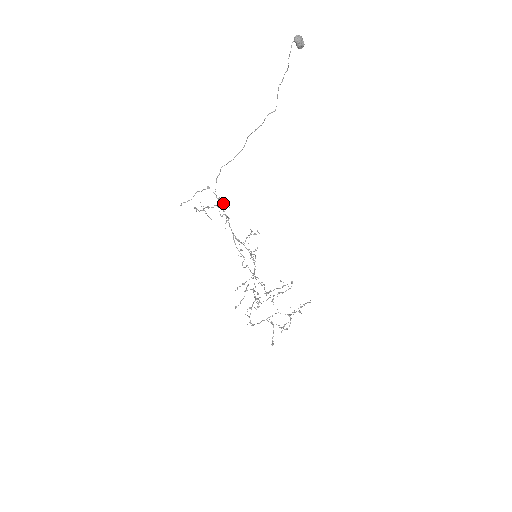
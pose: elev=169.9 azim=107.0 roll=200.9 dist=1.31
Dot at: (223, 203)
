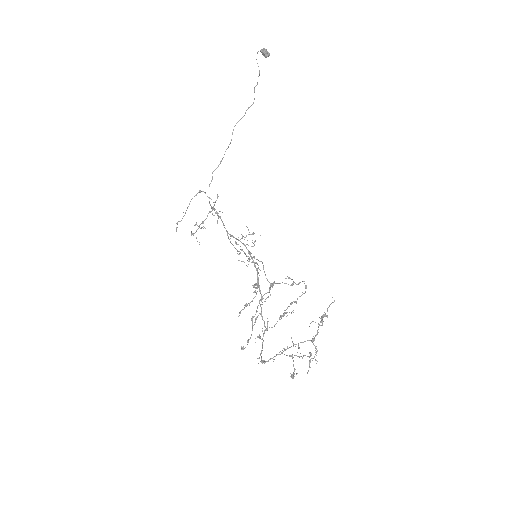
Dot at: (215, 202)
